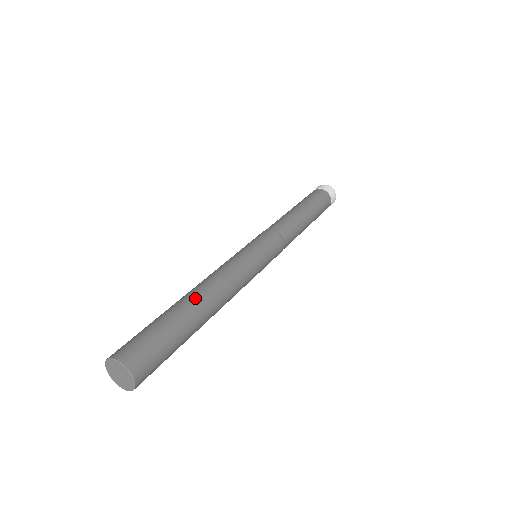
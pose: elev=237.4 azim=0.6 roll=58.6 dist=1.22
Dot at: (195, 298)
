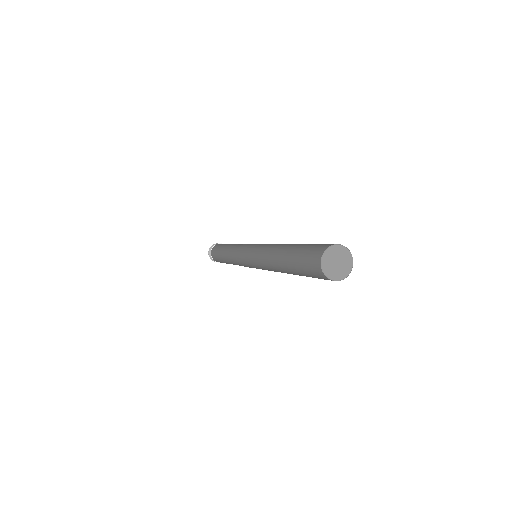
Dot at: occluded
